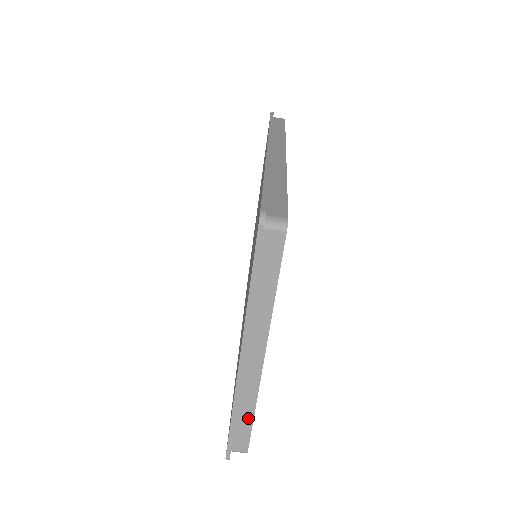
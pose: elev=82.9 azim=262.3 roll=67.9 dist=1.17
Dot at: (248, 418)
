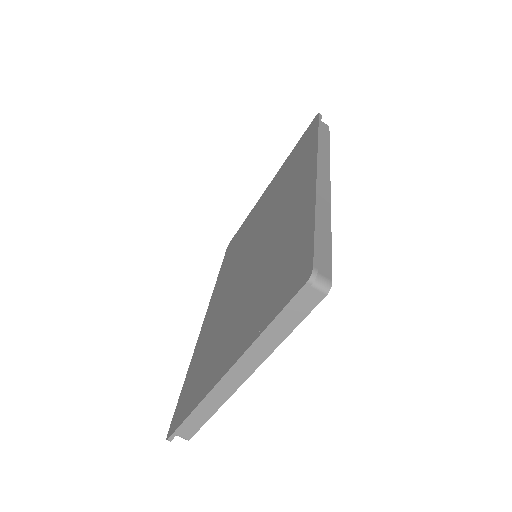
Dot at: (205, 417)
